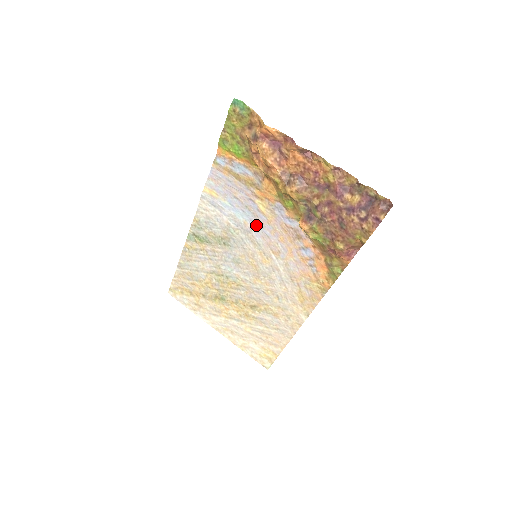
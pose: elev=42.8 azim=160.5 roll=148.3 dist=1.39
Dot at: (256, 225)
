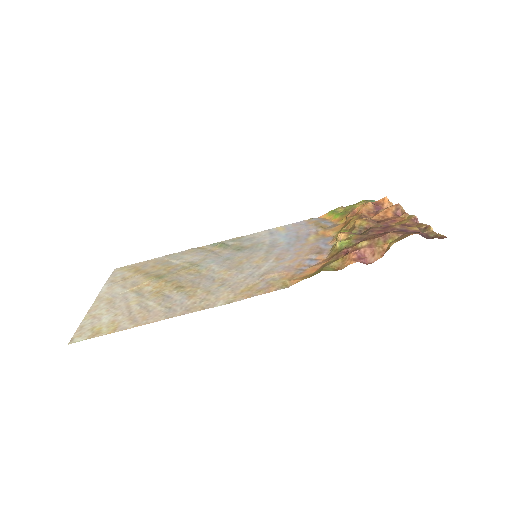
Dot at: (289, 245)
